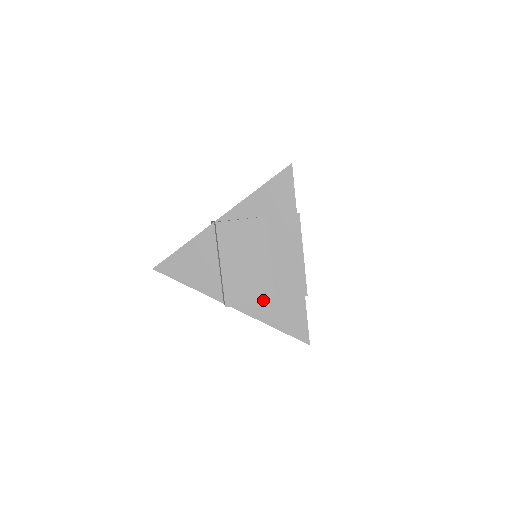
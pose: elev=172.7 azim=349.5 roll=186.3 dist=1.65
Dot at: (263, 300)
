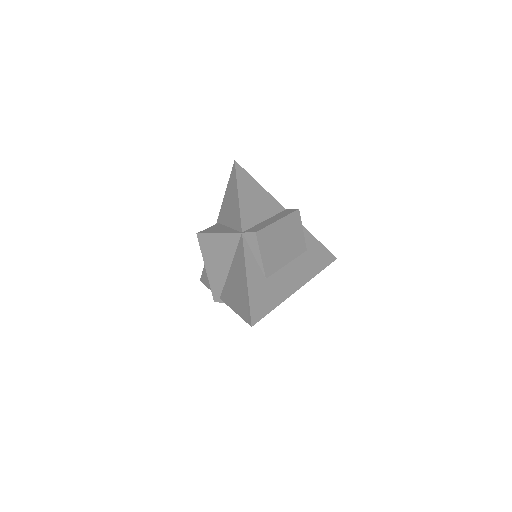
Dot at: (264, 267)
